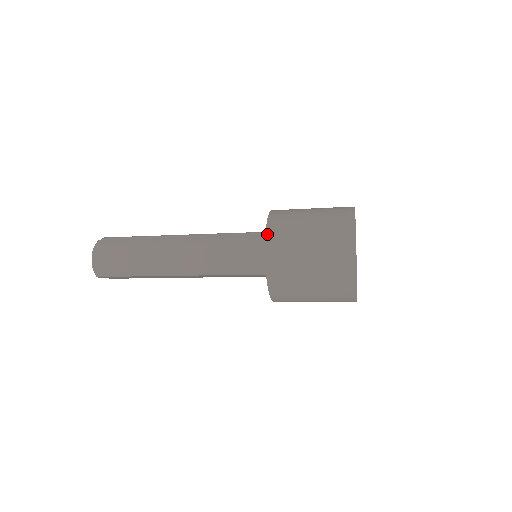
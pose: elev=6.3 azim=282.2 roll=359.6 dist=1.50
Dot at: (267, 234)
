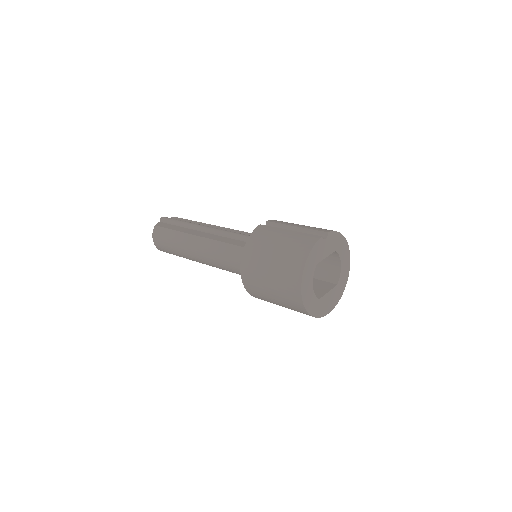
Dot at: (242, 262)
